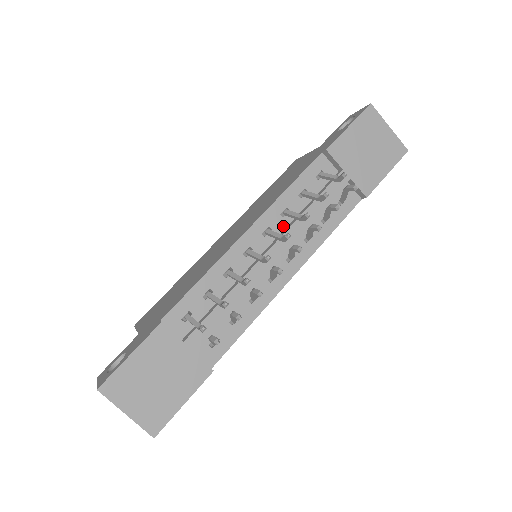
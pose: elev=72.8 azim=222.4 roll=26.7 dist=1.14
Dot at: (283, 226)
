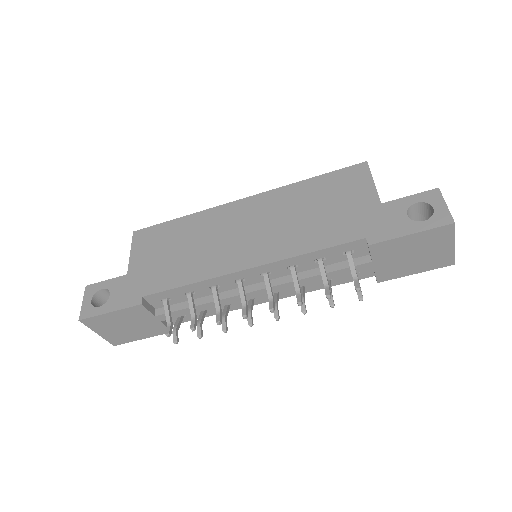
Dot at: (284, 274)
